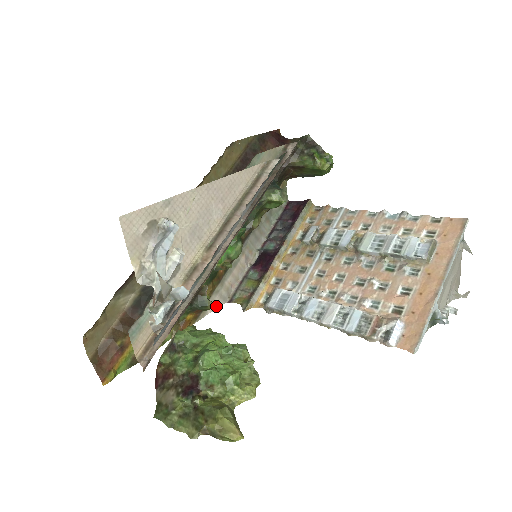
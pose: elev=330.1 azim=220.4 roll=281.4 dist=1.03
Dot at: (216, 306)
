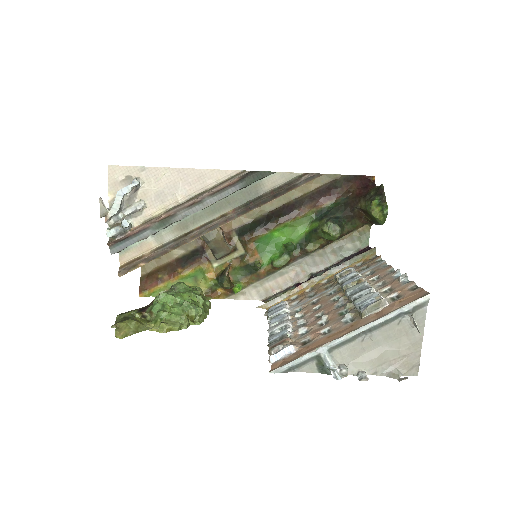
Dot at: (251, 298)
